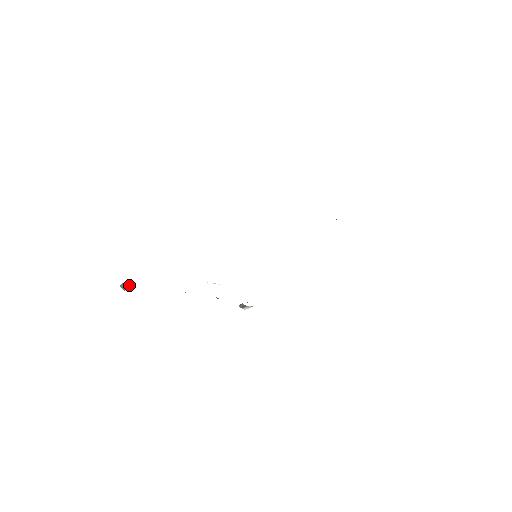
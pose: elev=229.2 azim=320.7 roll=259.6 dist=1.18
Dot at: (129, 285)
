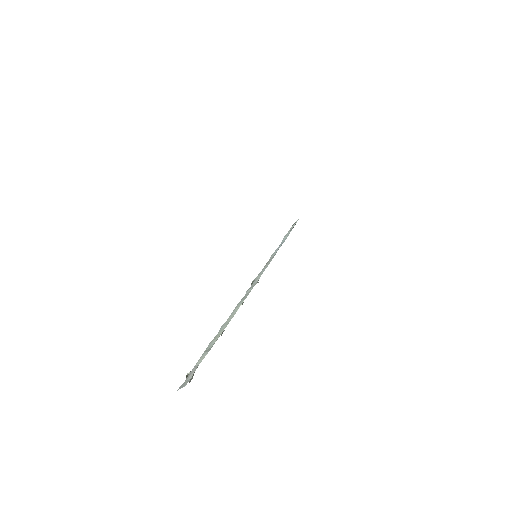
Dot at: occluded
